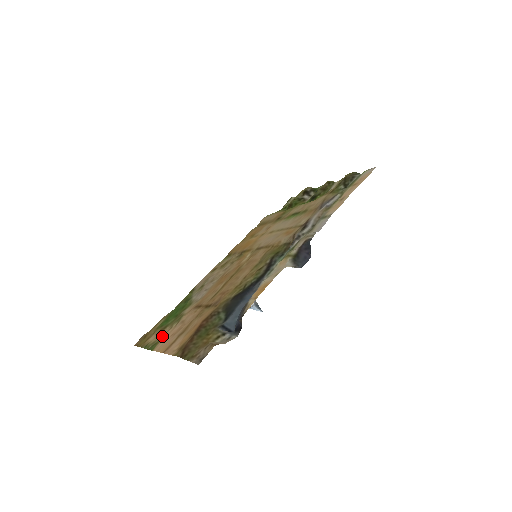
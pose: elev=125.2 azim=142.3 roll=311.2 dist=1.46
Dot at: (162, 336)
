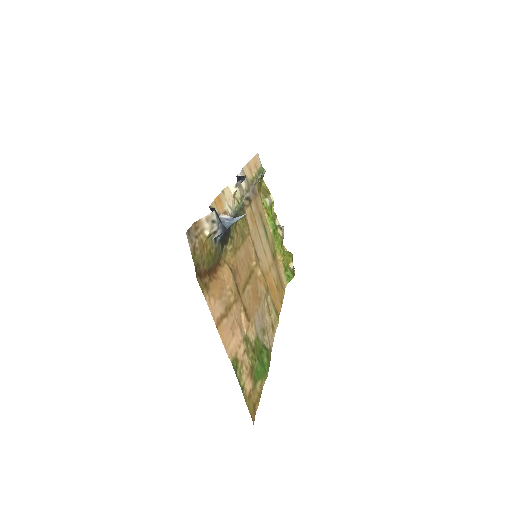
Dot at: (241, 360)
